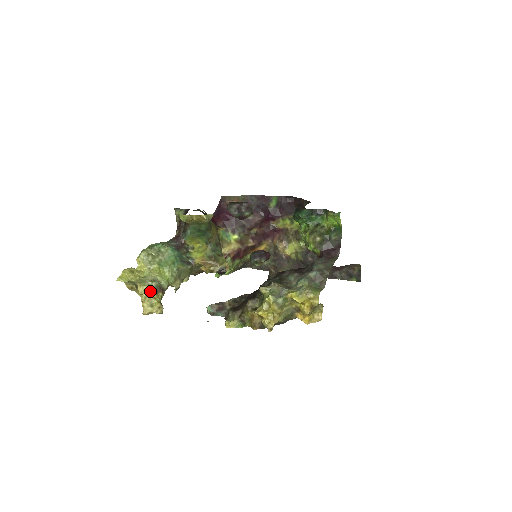
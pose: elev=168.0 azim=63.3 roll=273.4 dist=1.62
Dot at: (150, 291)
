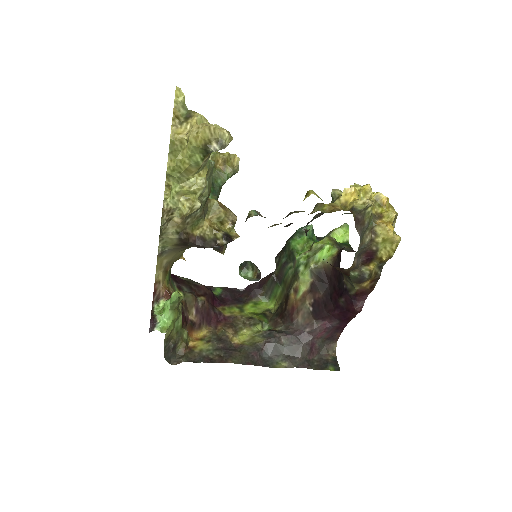
Dot at: occluded
